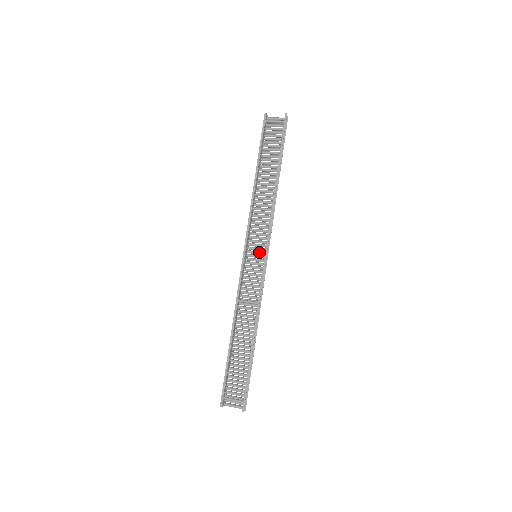
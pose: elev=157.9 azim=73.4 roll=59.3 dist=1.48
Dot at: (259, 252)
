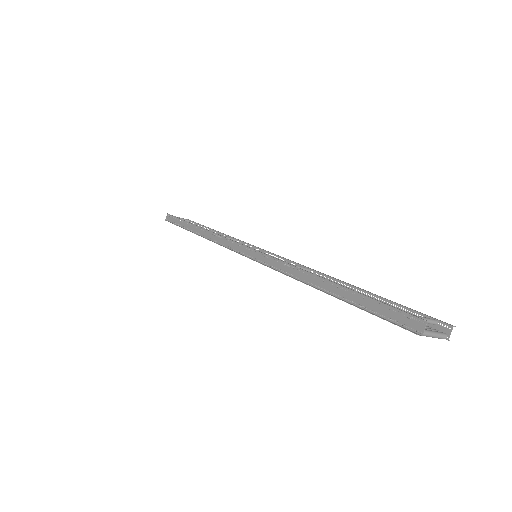
Dot at: occluded
